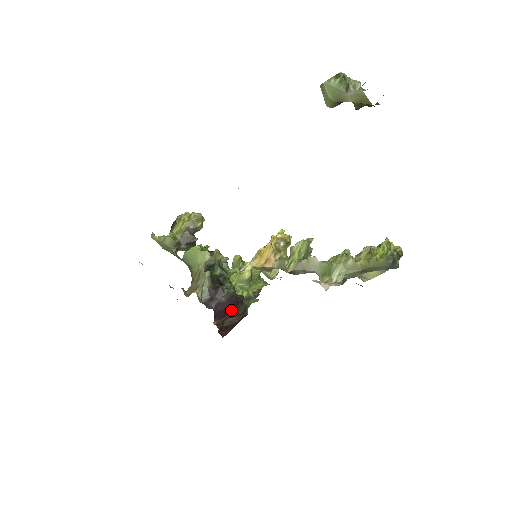
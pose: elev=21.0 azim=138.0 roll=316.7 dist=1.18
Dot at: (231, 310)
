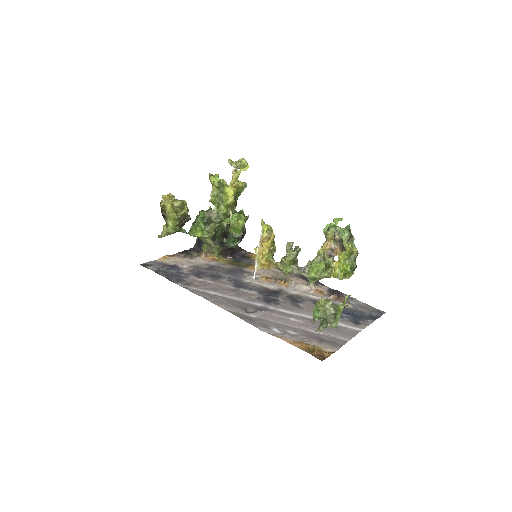
Dot at: occluded
